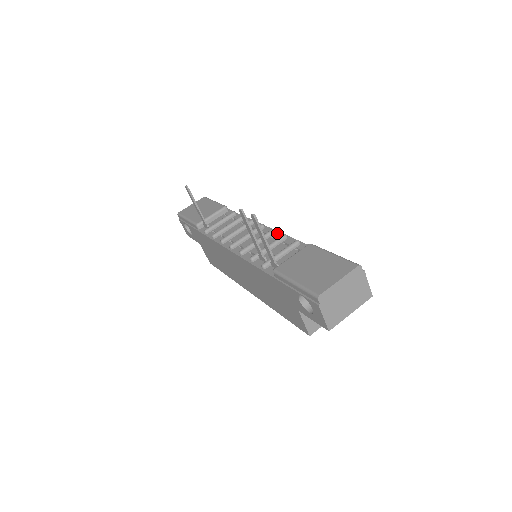
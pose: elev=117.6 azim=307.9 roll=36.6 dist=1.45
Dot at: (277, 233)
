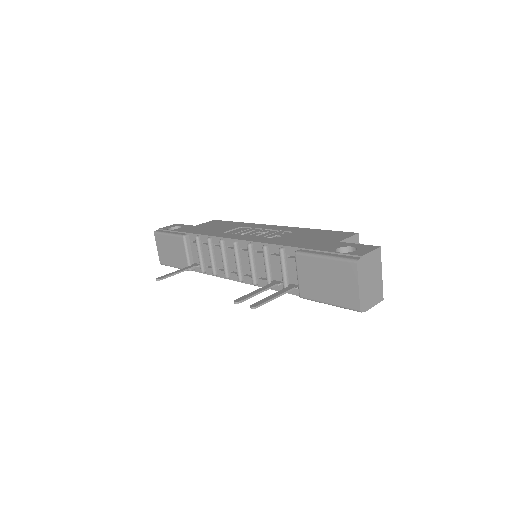
Dot at: (254, 245)
